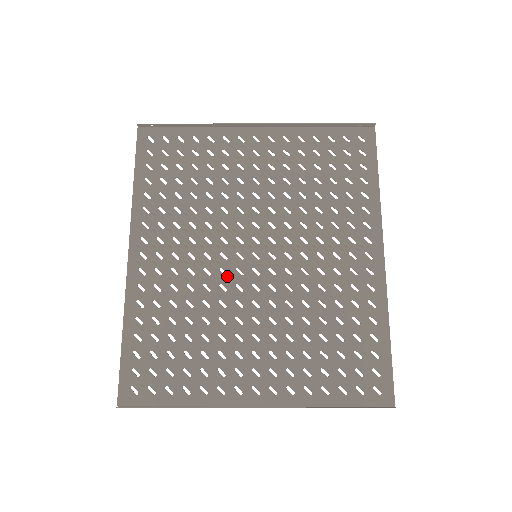
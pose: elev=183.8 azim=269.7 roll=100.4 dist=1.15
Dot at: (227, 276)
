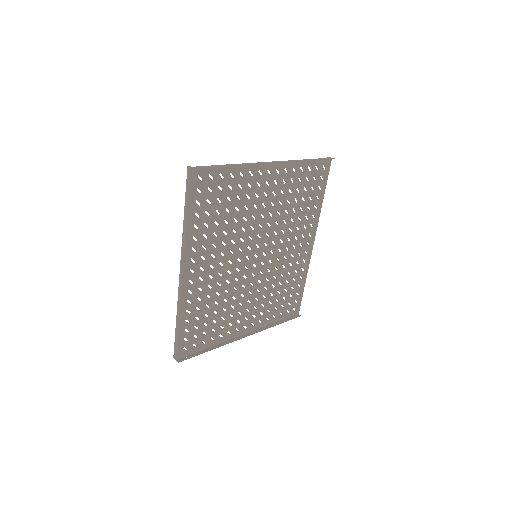
Dot at: (240, 272)
